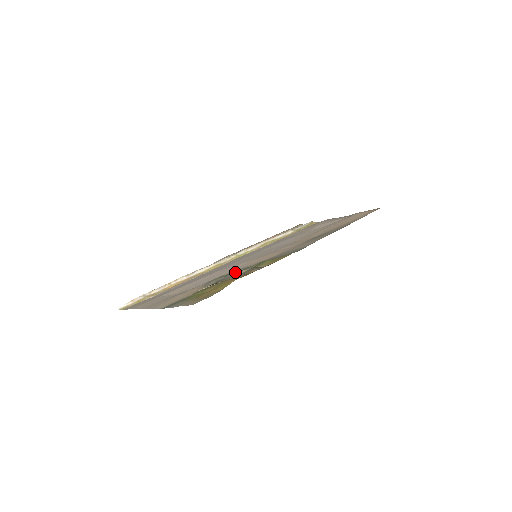
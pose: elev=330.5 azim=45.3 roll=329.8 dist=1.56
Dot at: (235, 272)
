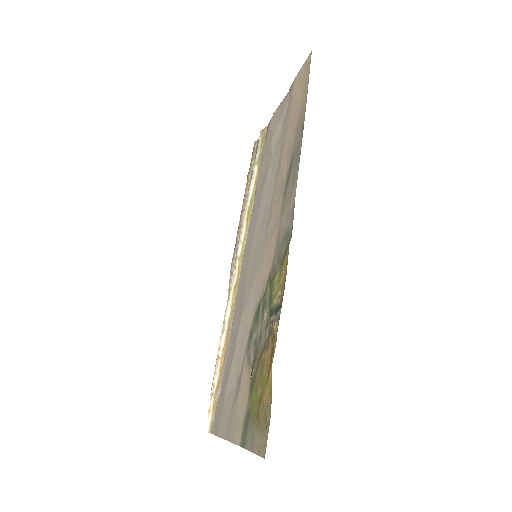
Dot at: (258, 317)
